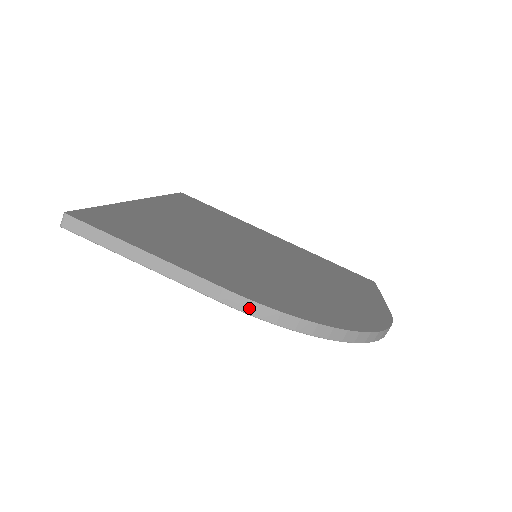
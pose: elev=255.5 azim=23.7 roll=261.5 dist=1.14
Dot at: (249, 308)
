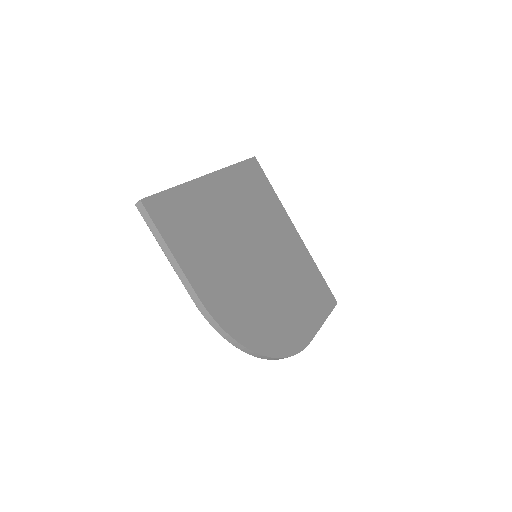
Dot at: (205, 314)
